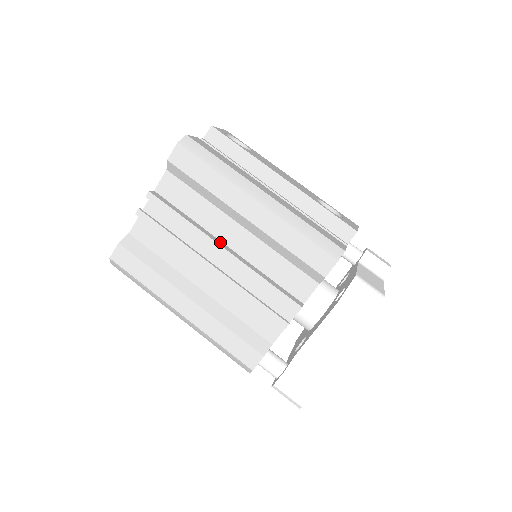
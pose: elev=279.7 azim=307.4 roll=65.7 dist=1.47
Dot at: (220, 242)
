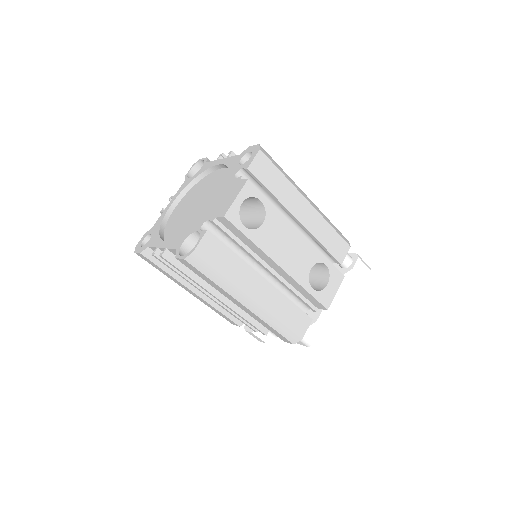
Dot at: (217, 291)
